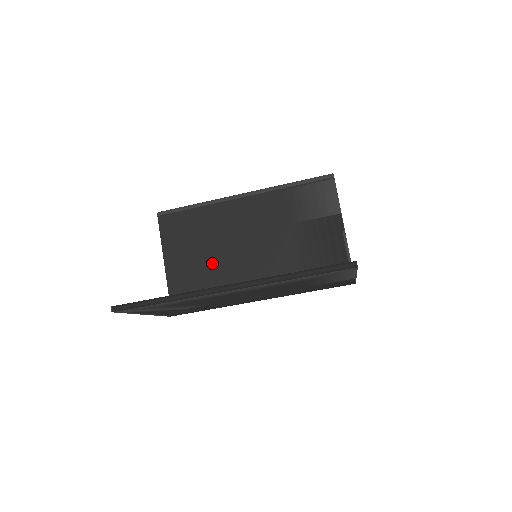
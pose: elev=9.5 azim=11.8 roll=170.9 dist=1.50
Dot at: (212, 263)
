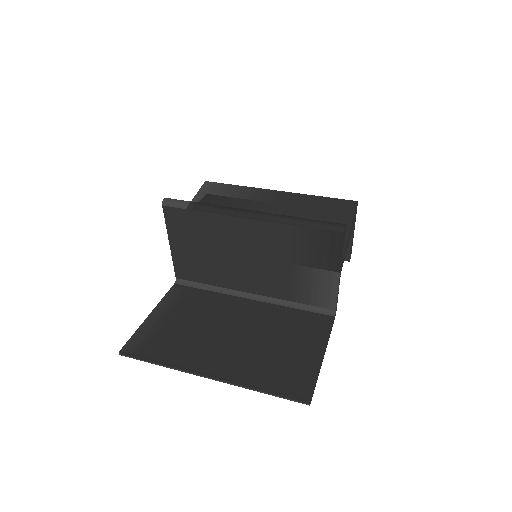
Dot at: (213, 260)
